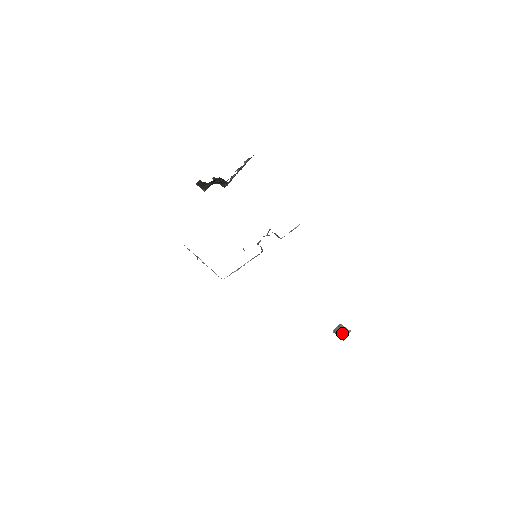
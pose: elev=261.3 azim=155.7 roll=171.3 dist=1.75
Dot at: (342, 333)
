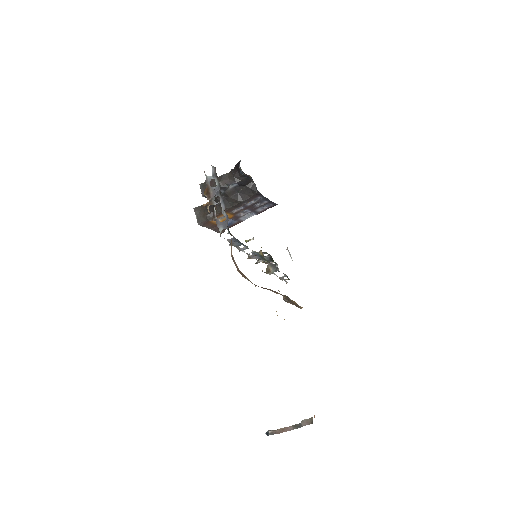
Dot at: (297, 424)
